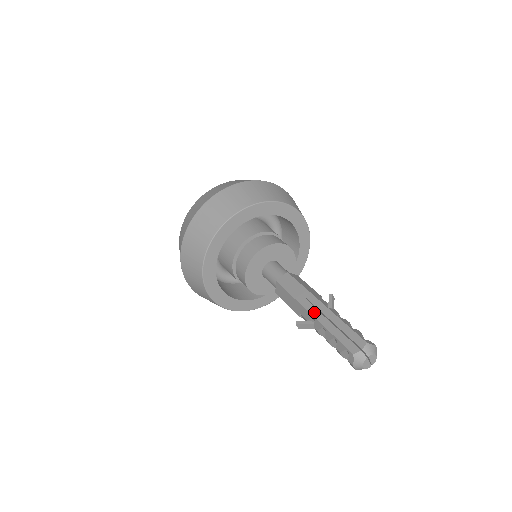
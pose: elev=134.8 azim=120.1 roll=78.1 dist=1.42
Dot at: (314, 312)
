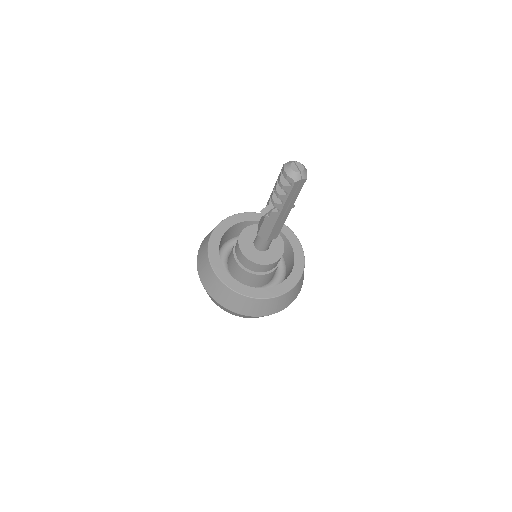
Dot at: occluded
